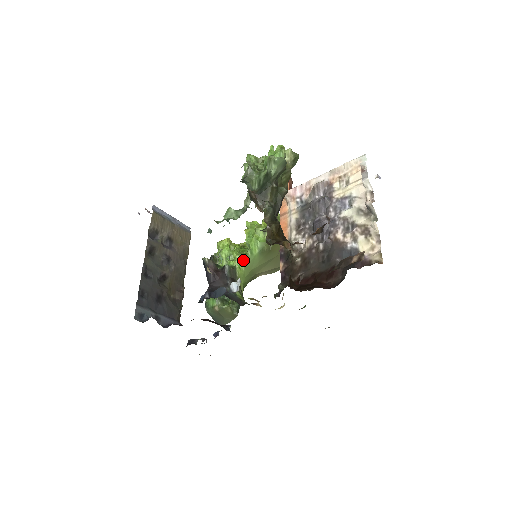
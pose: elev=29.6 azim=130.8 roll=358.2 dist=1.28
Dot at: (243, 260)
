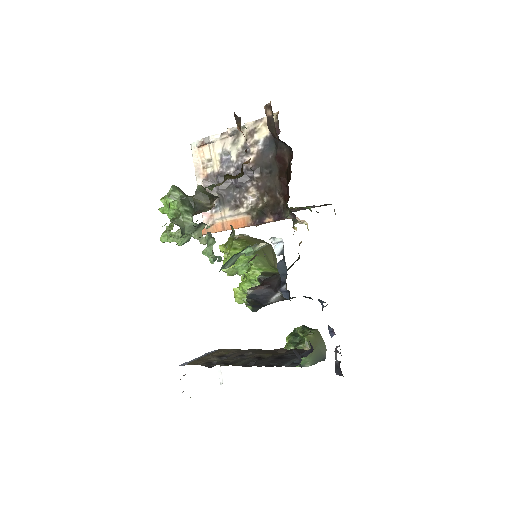
Dot at: (257, 266)
